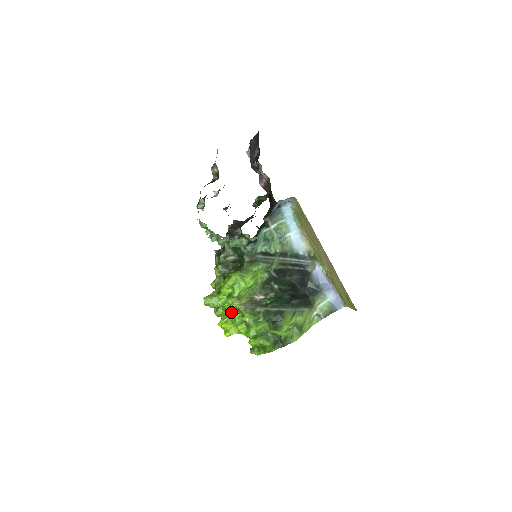
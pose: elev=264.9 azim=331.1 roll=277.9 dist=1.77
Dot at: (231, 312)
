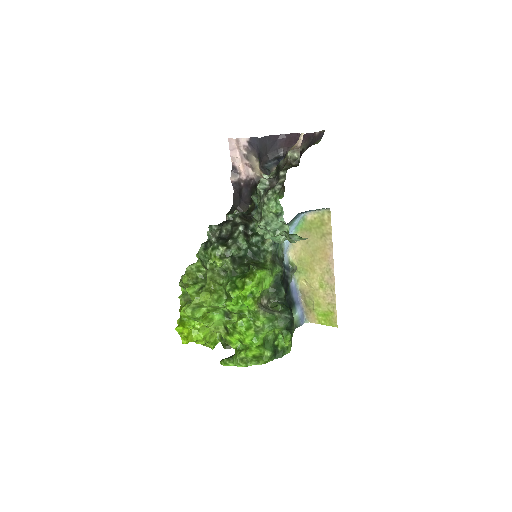
Dot at: (218, 314)
